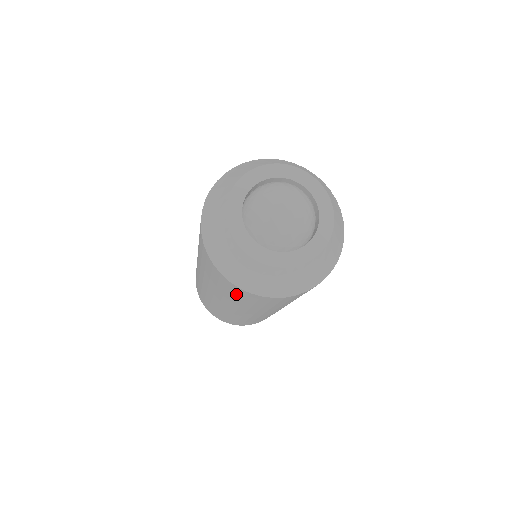
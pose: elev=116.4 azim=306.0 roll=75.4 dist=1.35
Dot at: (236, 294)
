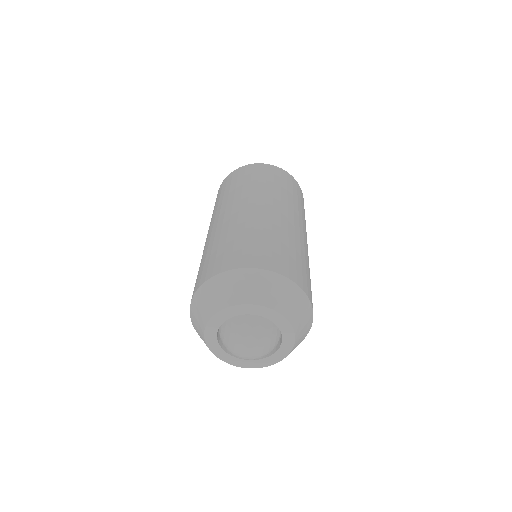
Dot at: occluded
